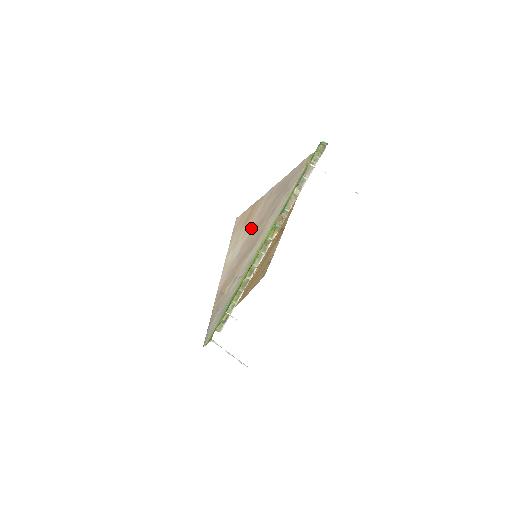
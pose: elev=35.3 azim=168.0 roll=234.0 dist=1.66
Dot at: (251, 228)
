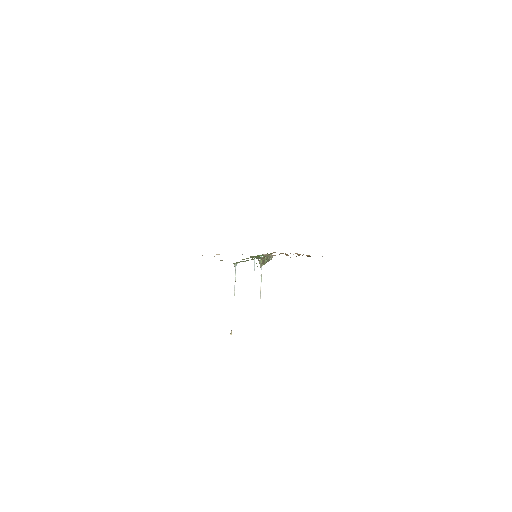
Dot at: occluded
